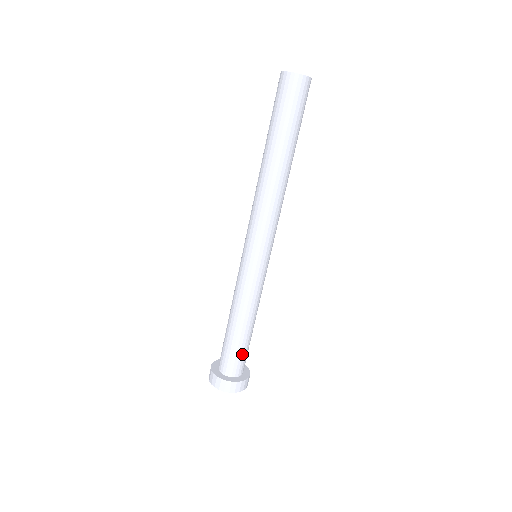
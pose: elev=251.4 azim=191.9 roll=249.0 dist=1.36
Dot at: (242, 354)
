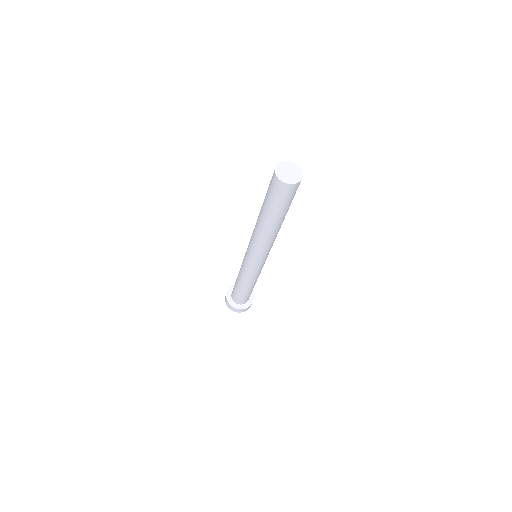
Dot at: occluded
